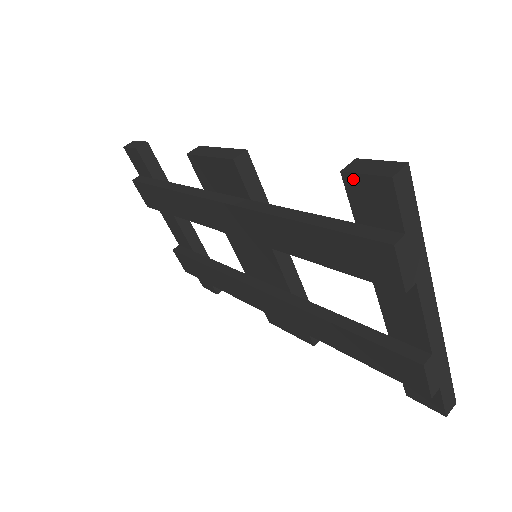
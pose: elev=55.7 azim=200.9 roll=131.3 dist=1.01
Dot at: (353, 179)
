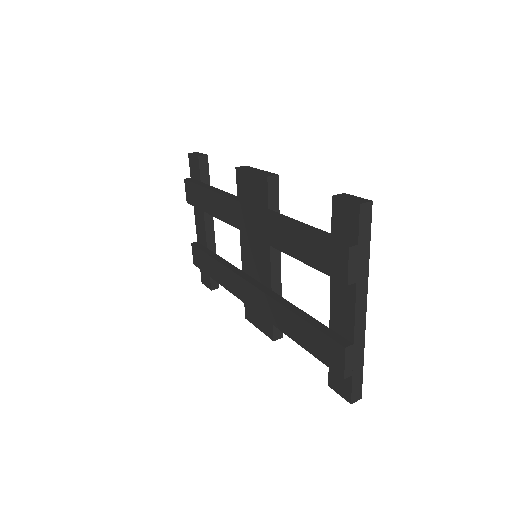
Dot at: (338, 202)
